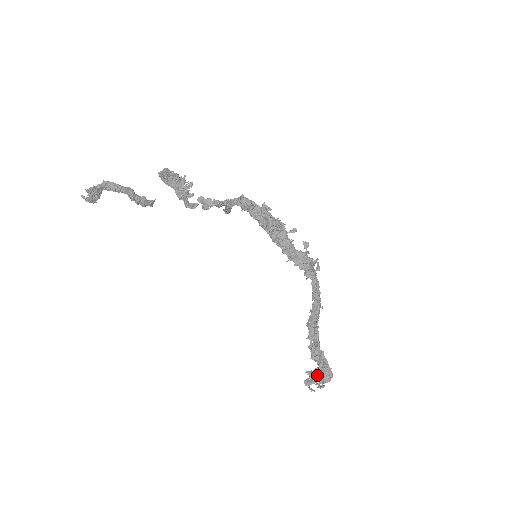
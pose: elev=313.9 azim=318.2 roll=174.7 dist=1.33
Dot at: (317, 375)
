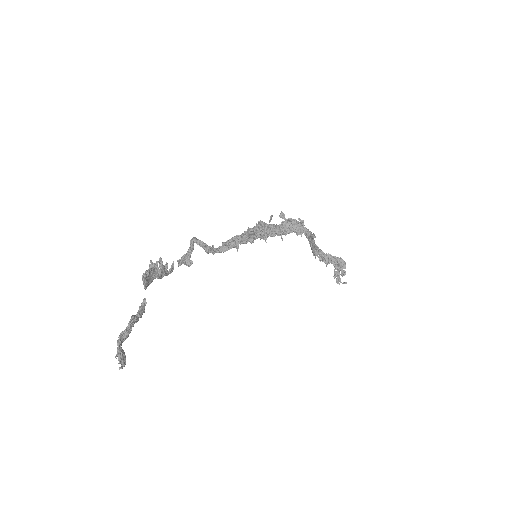
Dot at: (337, 270)
